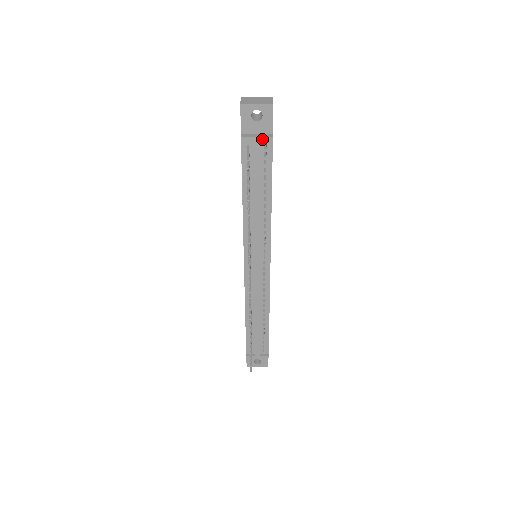
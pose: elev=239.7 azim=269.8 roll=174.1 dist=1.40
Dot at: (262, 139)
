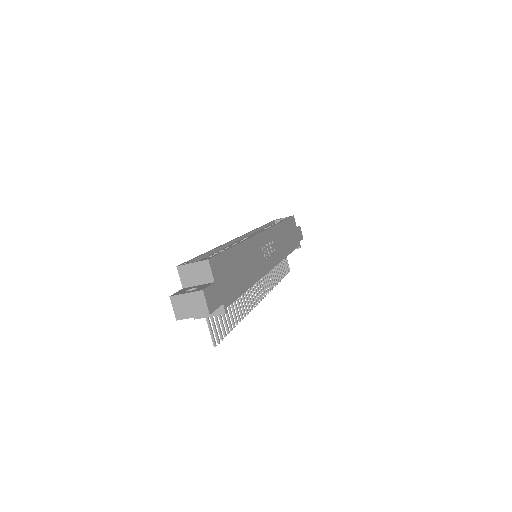
Dot at: (216, 315)
